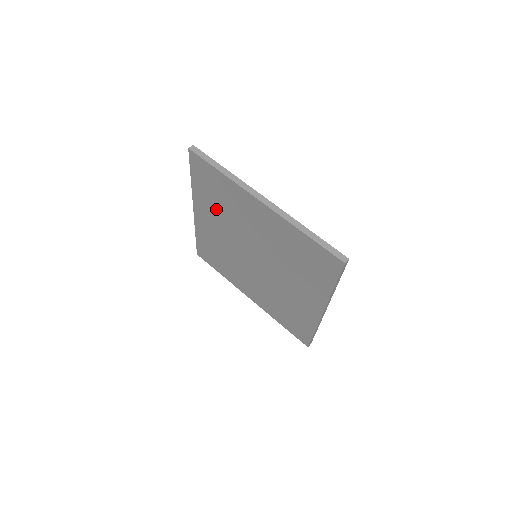
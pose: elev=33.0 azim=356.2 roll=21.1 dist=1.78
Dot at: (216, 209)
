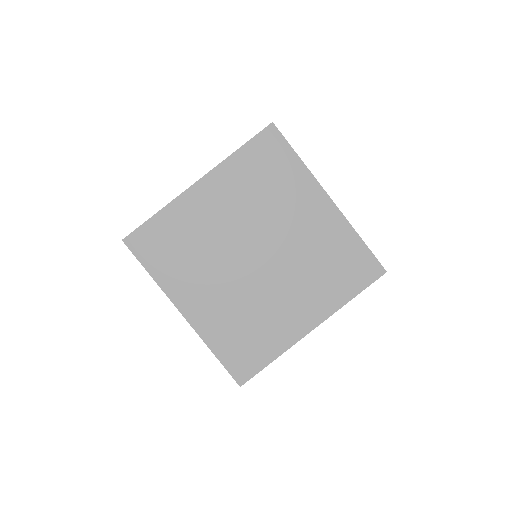
Dot at: (247, 190)
